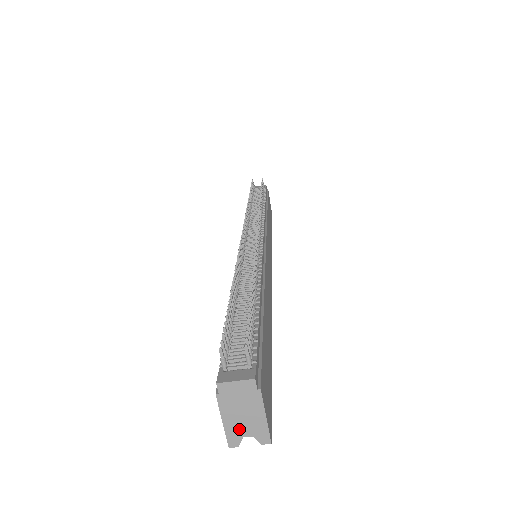
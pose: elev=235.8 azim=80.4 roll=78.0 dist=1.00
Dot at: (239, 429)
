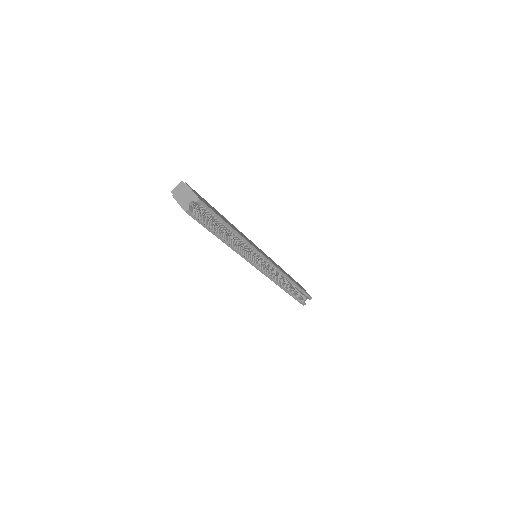
Dot at: (185, 202)
